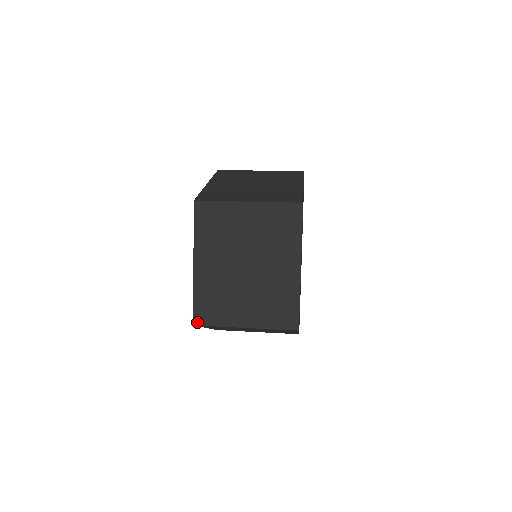
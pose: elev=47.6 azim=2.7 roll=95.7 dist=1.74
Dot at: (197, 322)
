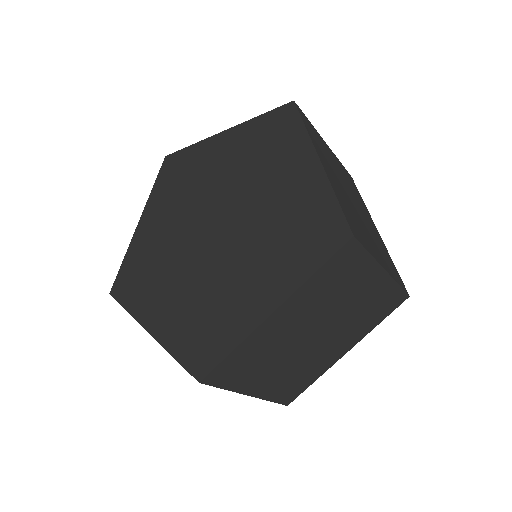
Dot at: (207, 380)
